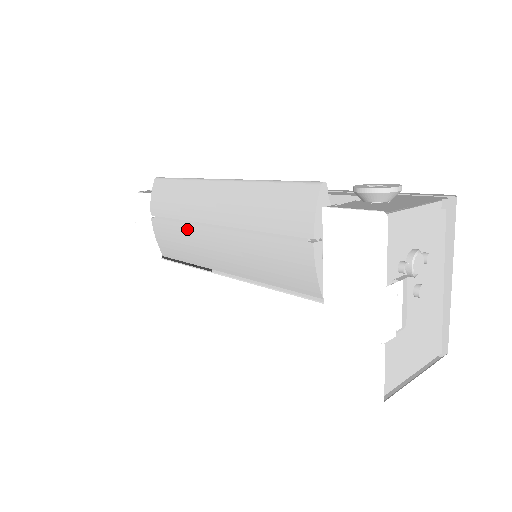
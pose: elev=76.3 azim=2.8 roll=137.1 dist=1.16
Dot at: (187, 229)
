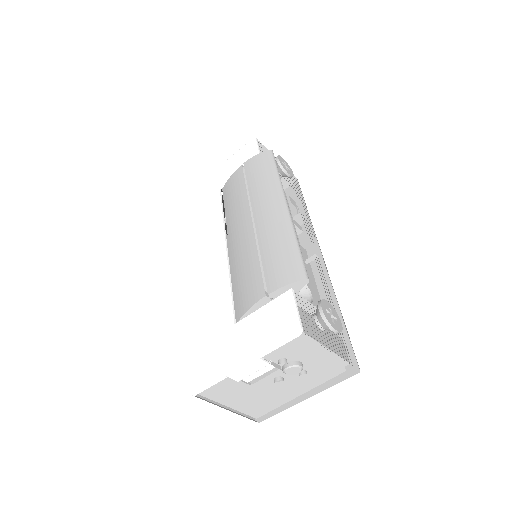
Dot at: (244, 198)
